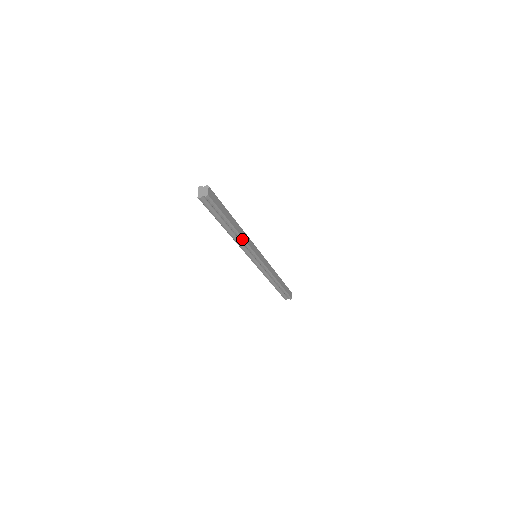
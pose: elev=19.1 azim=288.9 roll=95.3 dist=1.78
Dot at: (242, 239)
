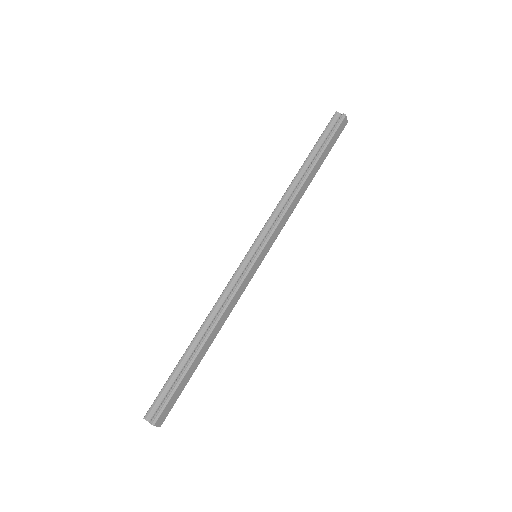
Dot at: (225, 320)
